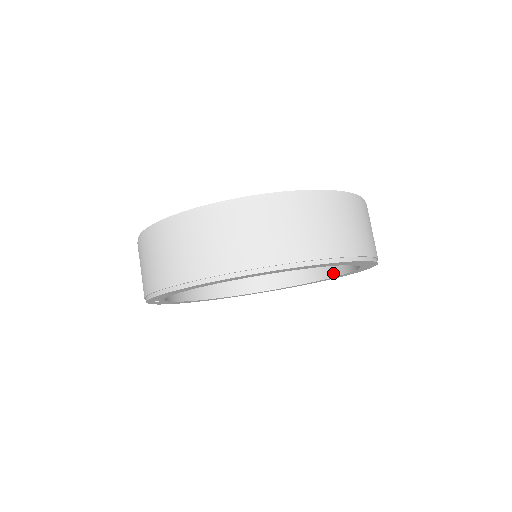
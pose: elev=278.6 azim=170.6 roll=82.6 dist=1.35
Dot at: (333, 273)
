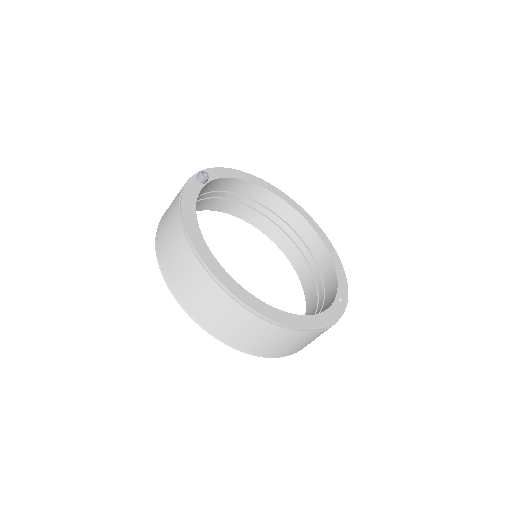
Dot at: (307, 298)
